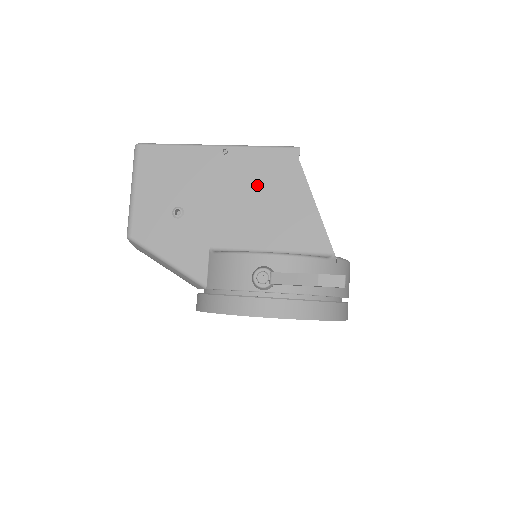
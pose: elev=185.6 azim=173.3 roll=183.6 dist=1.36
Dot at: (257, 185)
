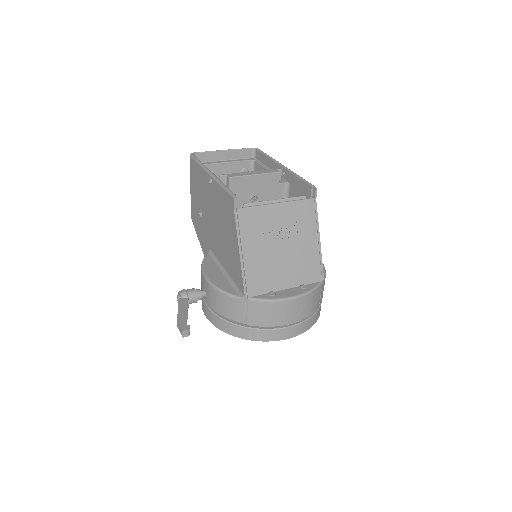
Dot at: (221, 217)
